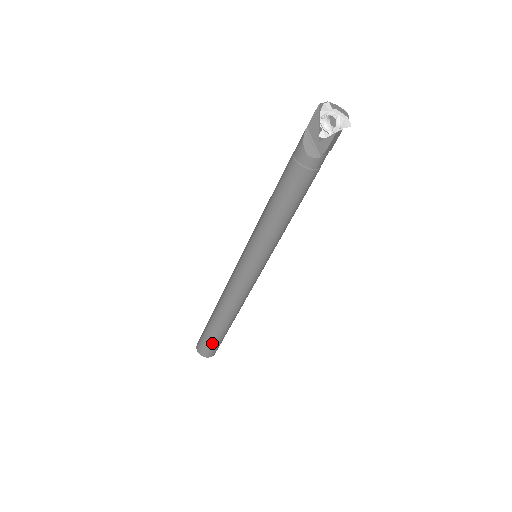
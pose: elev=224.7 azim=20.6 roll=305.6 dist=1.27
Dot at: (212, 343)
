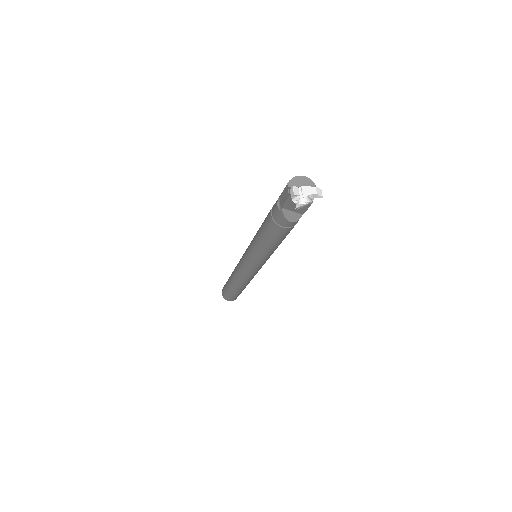
Dot at: (239, 294)
